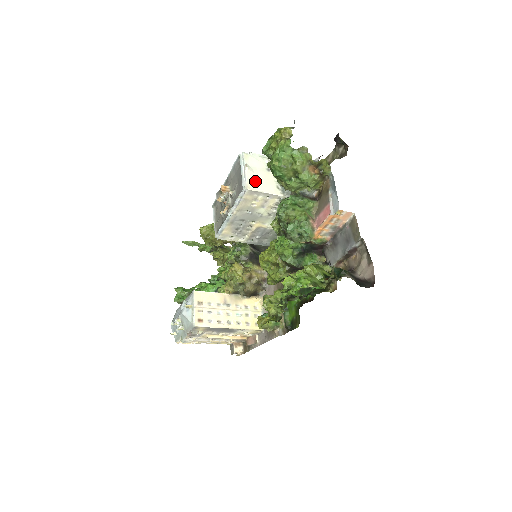
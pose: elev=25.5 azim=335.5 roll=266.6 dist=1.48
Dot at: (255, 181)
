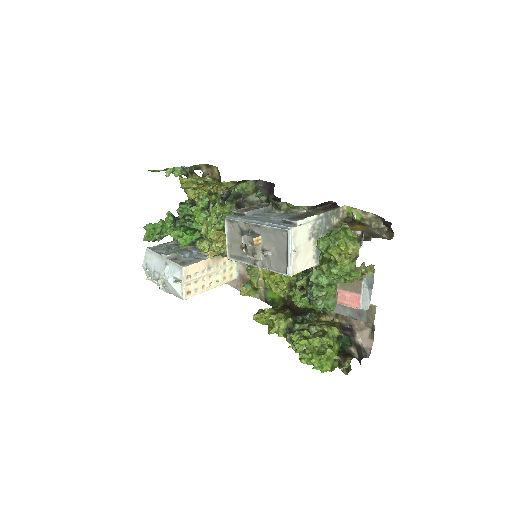
Dot at: (298, 261)
